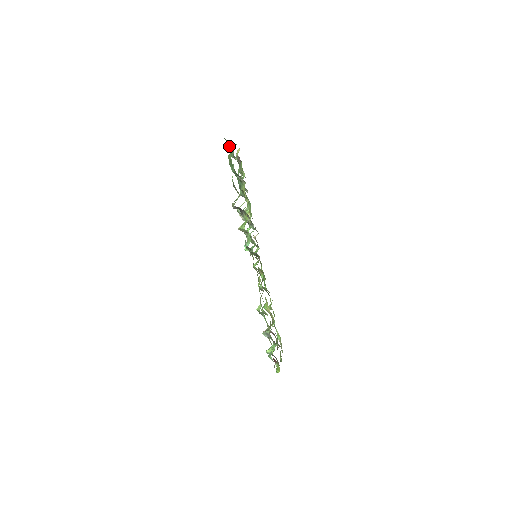
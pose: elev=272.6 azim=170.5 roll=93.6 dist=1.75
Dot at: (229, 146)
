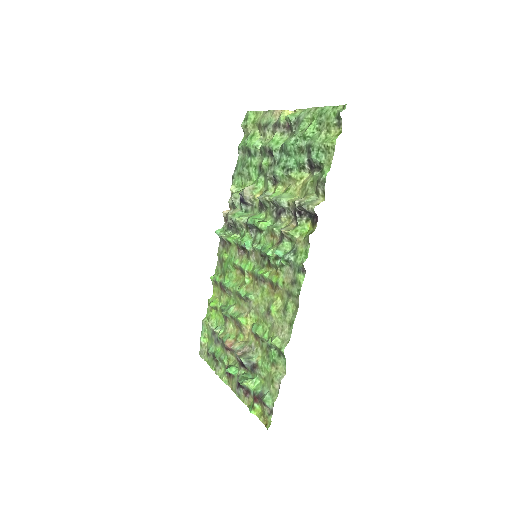
Dot at: (338, 128)
